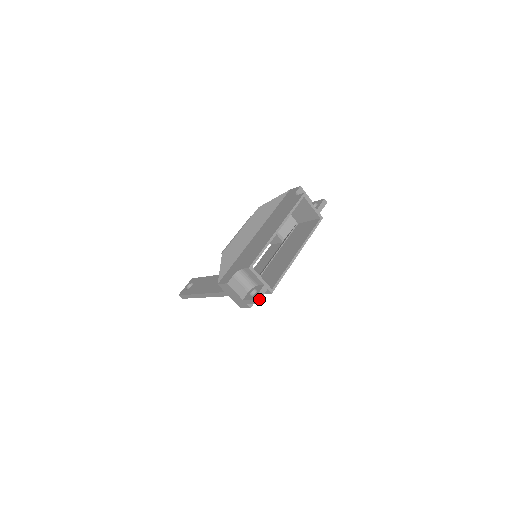
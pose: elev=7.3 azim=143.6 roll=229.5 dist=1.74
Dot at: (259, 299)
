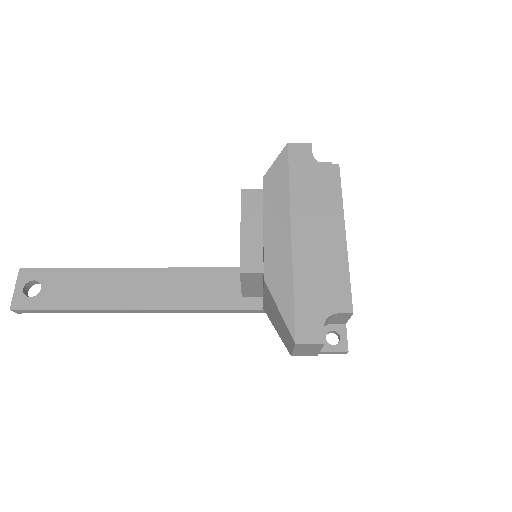
Dot at: (346, 347)
